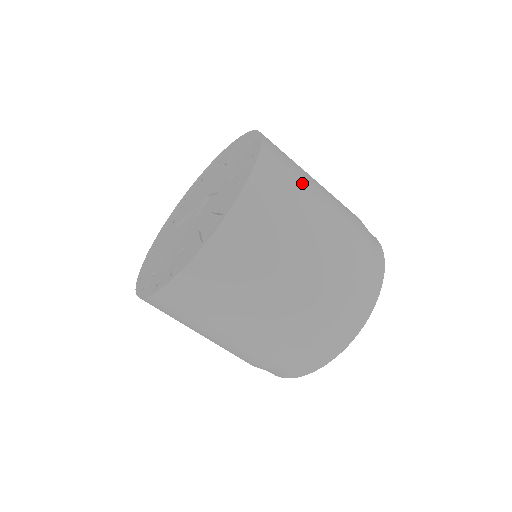
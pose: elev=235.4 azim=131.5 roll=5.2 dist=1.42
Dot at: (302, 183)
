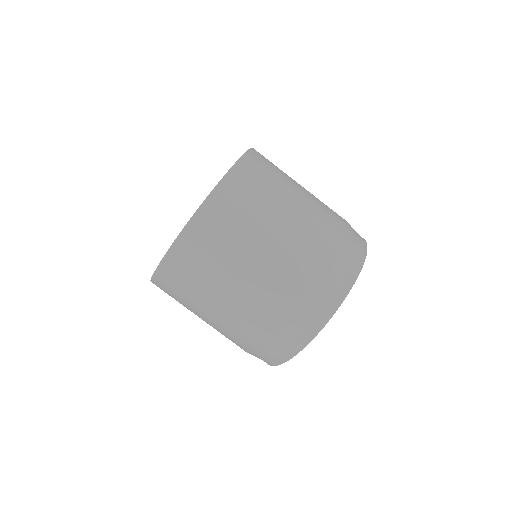
Dot at: occluded
